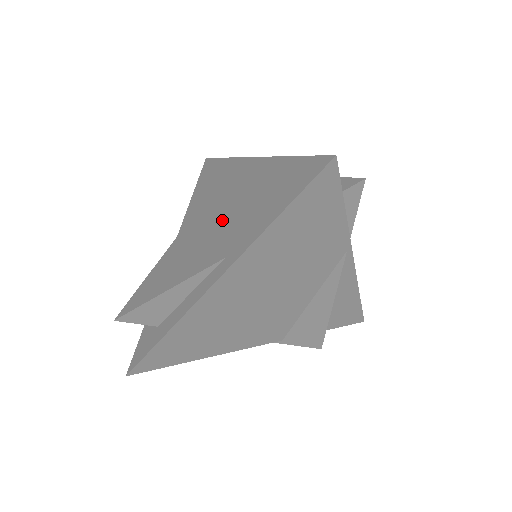
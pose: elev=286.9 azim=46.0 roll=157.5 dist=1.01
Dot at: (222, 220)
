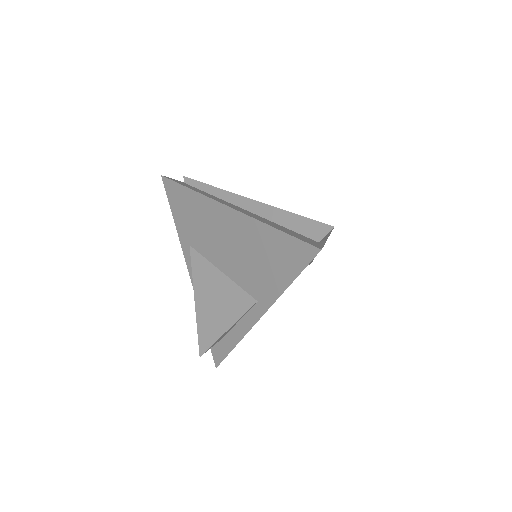
Dot at: (232, 264)
